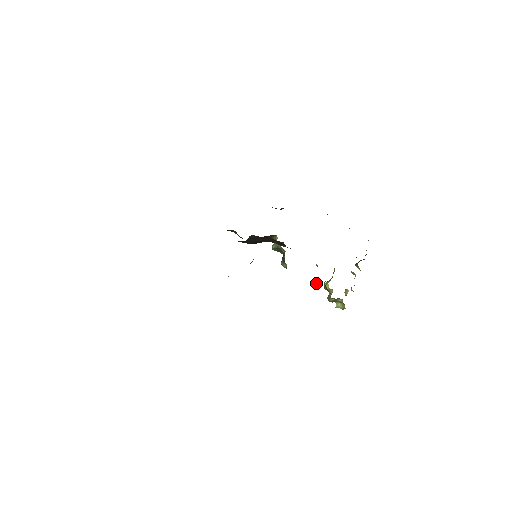
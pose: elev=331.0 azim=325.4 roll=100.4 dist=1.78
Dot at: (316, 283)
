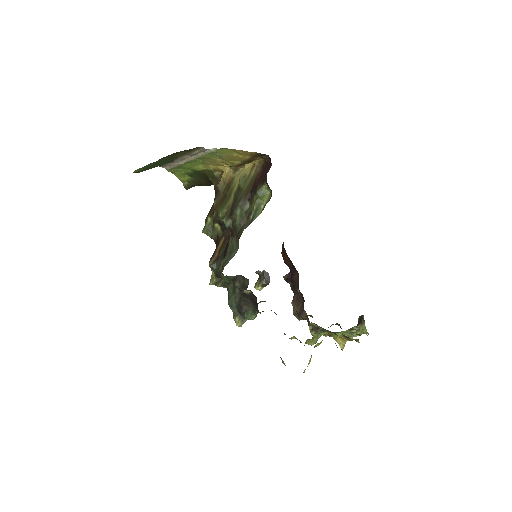
Dot at: occluded
